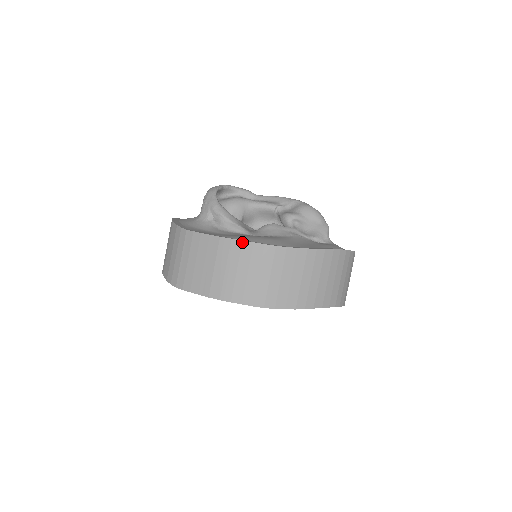
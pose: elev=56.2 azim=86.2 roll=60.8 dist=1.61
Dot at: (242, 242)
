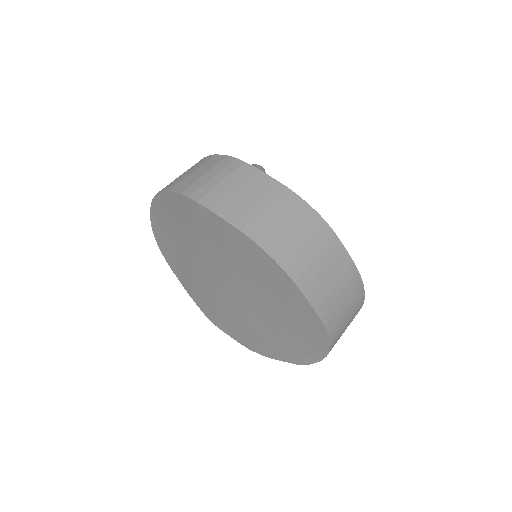
Dot at: (308, 206)
